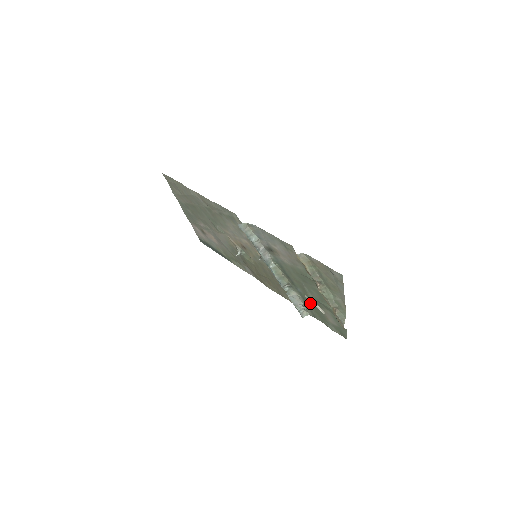
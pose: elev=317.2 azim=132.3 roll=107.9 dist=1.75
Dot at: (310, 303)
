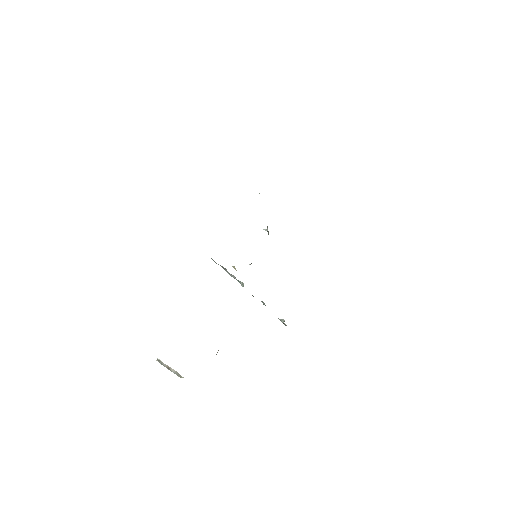
Dot at: occluded
